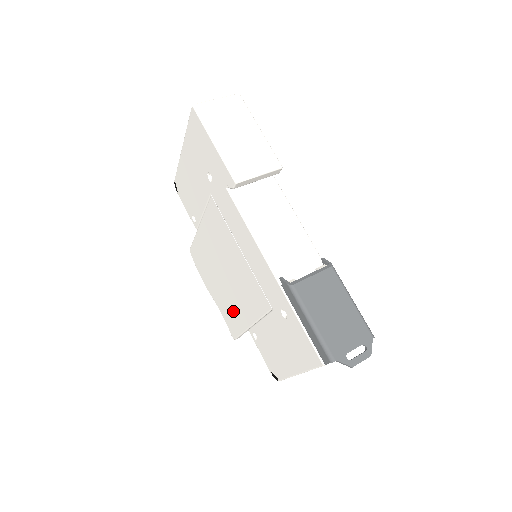
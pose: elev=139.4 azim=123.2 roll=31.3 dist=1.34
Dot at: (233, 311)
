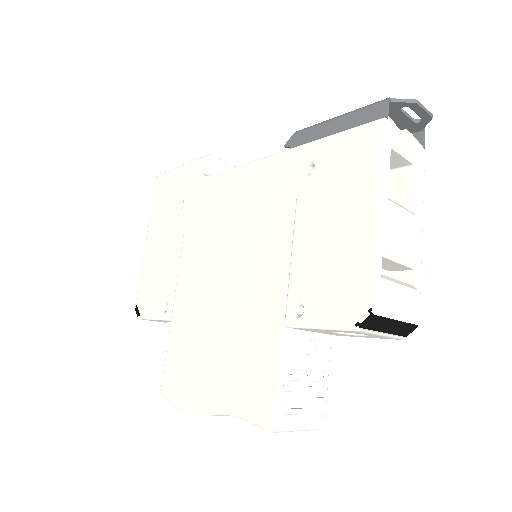
Dot at: (251, 348)
